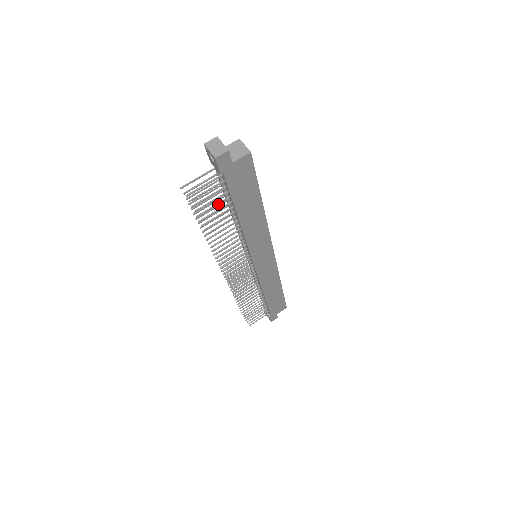
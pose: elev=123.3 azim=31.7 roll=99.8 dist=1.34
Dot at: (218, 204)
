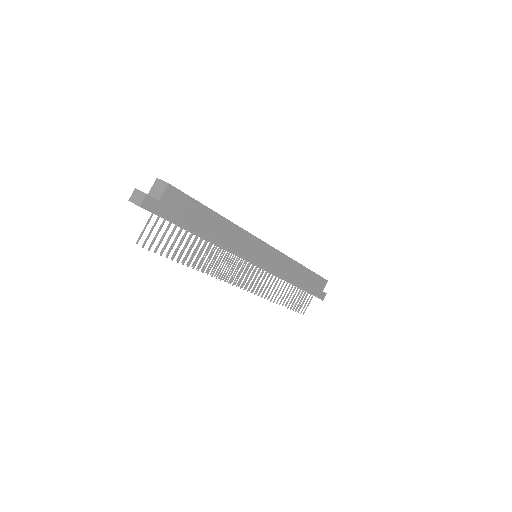
Dot at: (177, 237)
